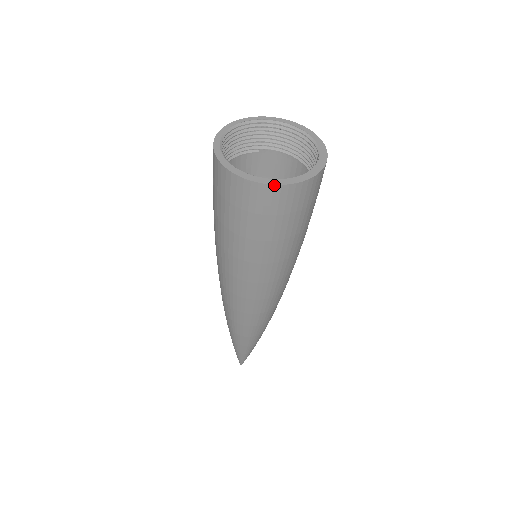
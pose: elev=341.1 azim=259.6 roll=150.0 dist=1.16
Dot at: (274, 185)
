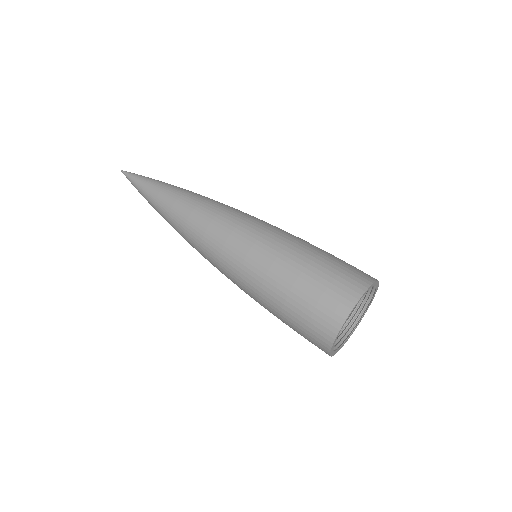
Dot at: occluded
